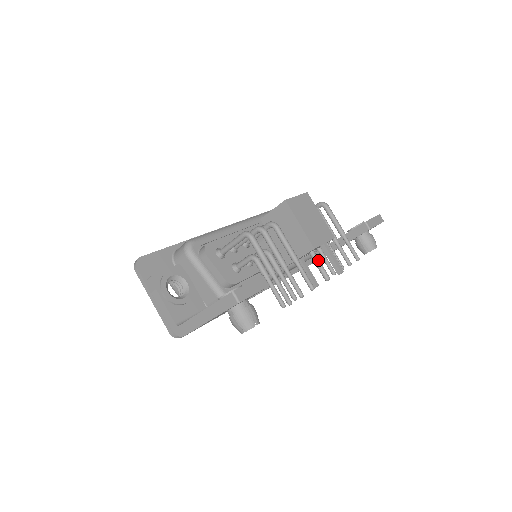
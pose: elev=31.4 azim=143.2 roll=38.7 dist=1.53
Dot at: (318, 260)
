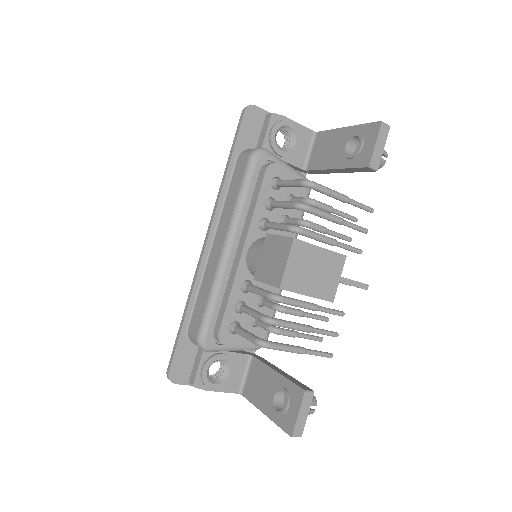
Dot at: occluded
